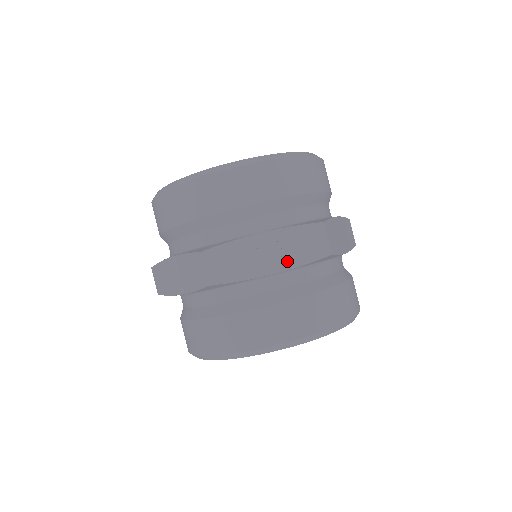
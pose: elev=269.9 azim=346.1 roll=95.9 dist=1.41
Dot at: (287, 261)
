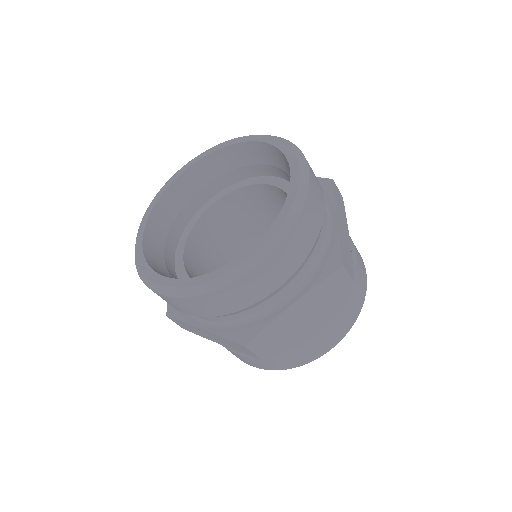
Dot at: (228, 346)
